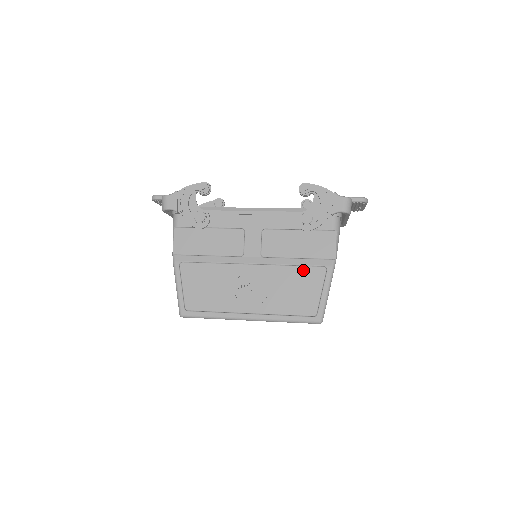
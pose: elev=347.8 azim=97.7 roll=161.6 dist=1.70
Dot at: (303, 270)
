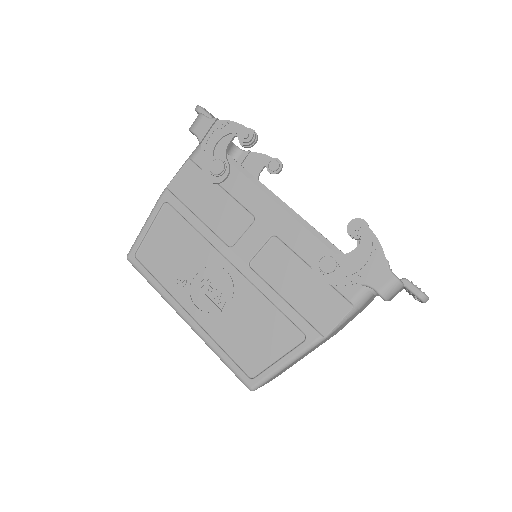
Dot at: (279, 318)
